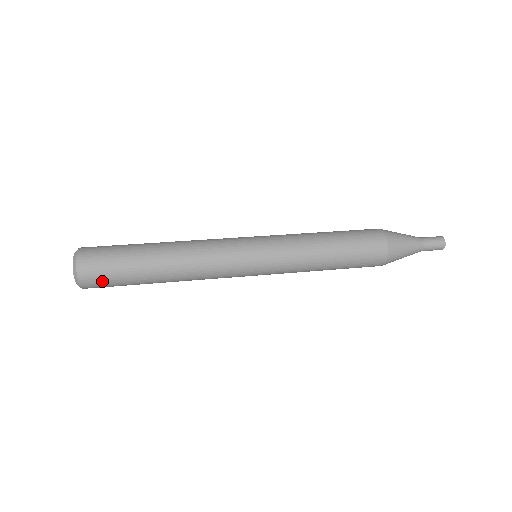
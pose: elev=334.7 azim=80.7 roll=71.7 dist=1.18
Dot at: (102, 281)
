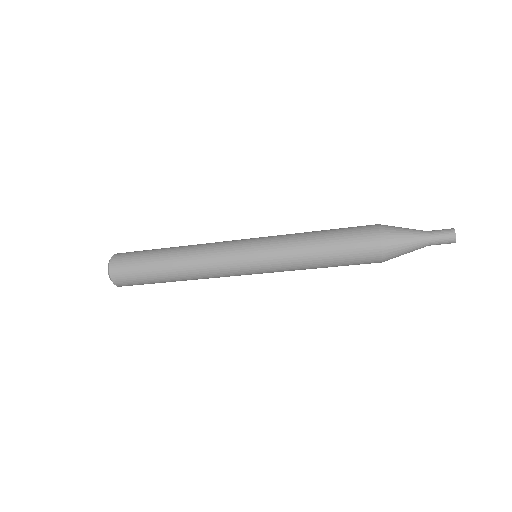
Dot at: (125, 270)
